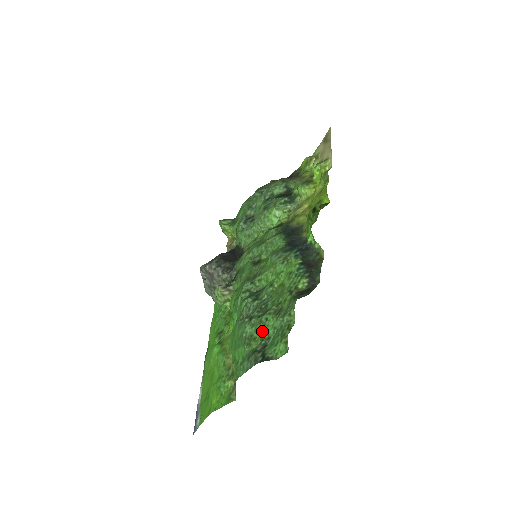
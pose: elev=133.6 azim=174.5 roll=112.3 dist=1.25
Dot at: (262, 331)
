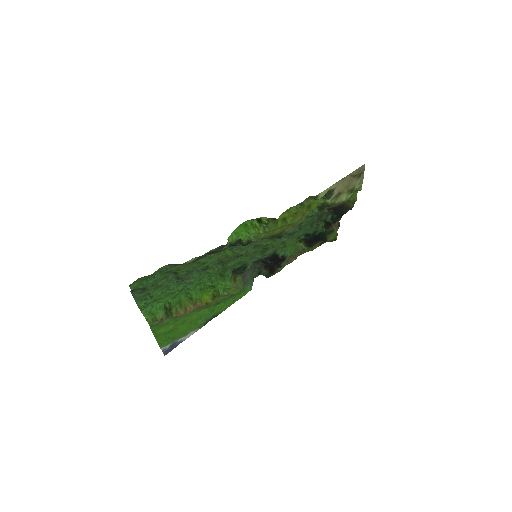
Dot at: (159, 281)
